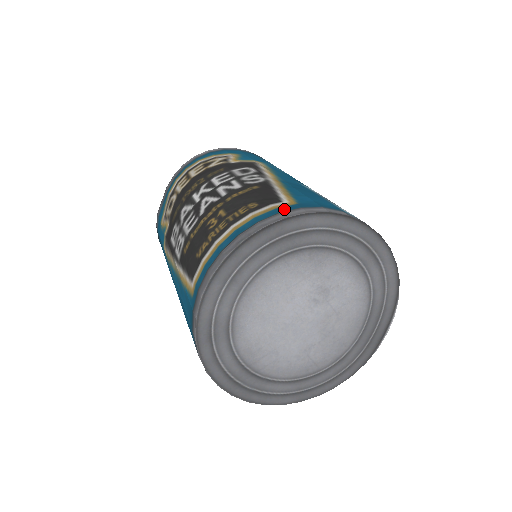
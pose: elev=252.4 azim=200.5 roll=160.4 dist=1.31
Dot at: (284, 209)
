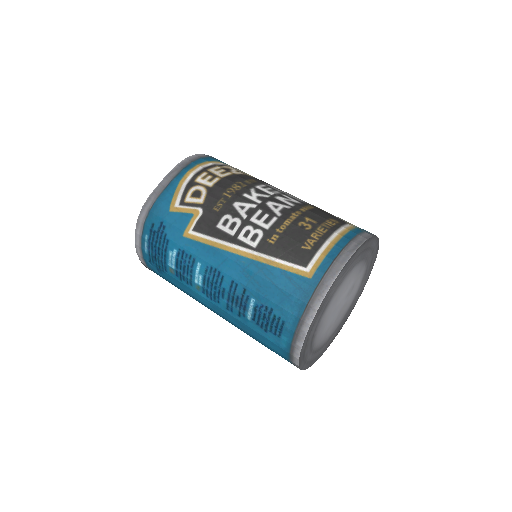
Dot at: (361, 229)
